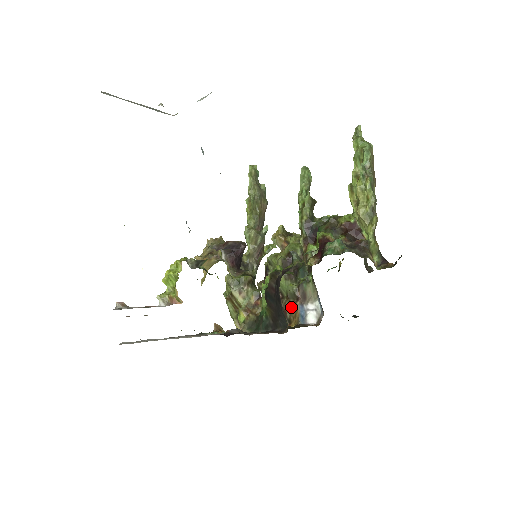
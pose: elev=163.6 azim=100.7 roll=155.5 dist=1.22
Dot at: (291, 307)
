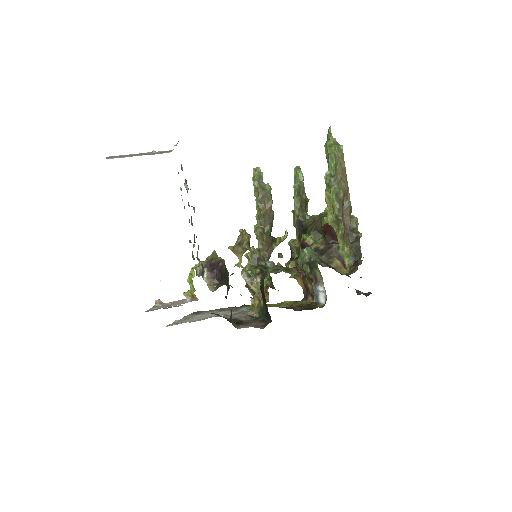
Dot at: (311, 285)
